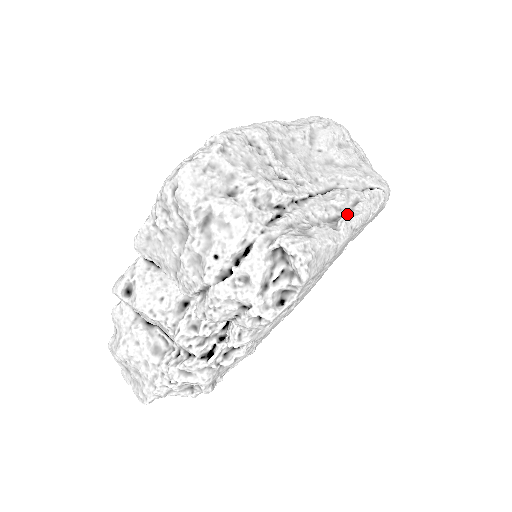
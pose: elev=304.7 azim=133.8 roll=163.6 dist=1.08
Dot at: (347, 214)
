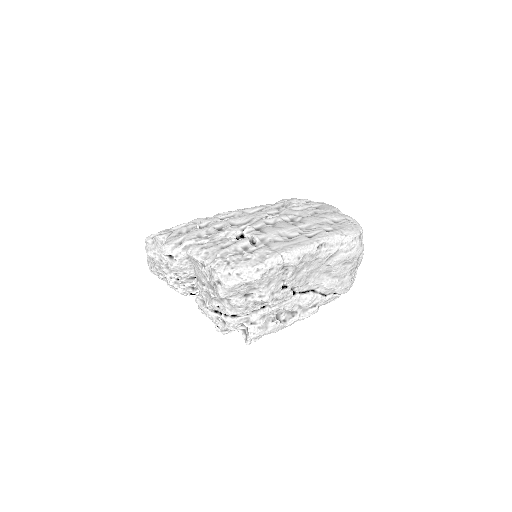
Dot at: (301, 313)
